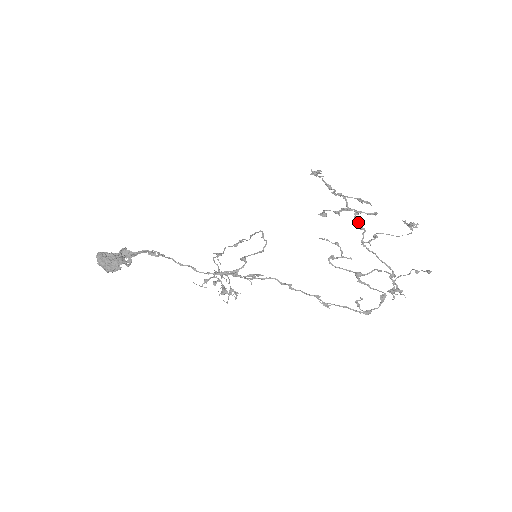
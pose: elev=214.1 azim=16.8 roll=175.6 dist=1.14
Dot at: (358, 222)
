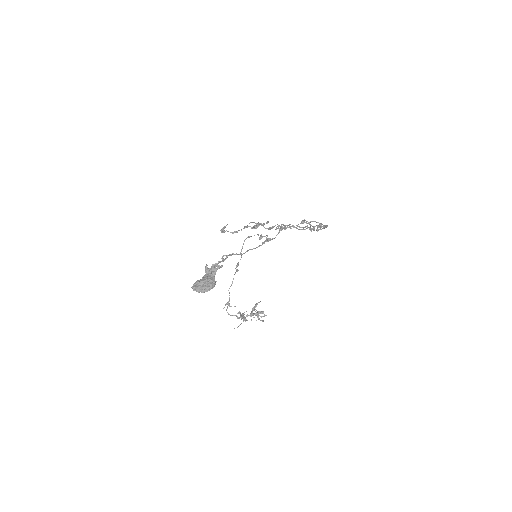
Dot at: (268, 229)
